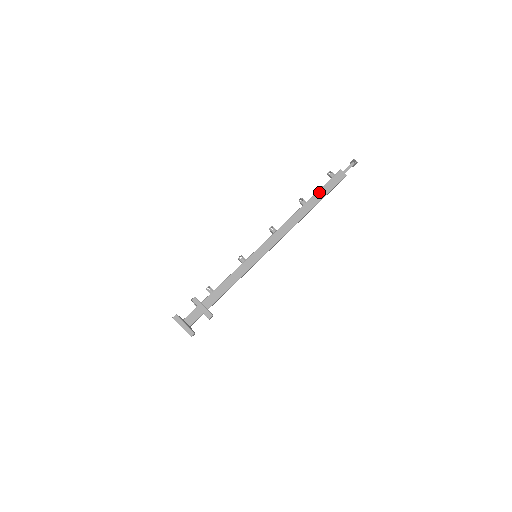
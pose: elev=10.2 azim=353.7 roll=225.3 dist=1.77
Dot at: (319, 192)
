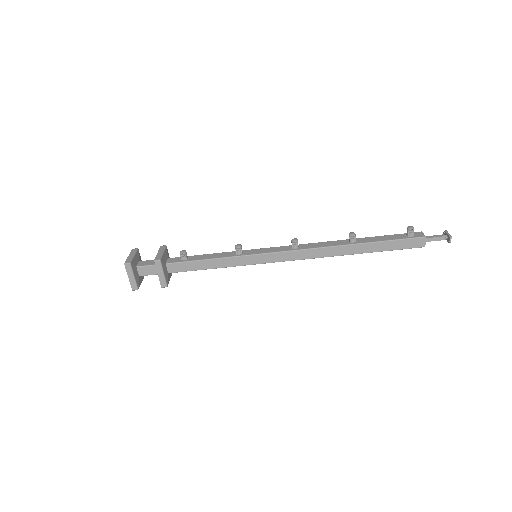
Dot at: (378, 244)
